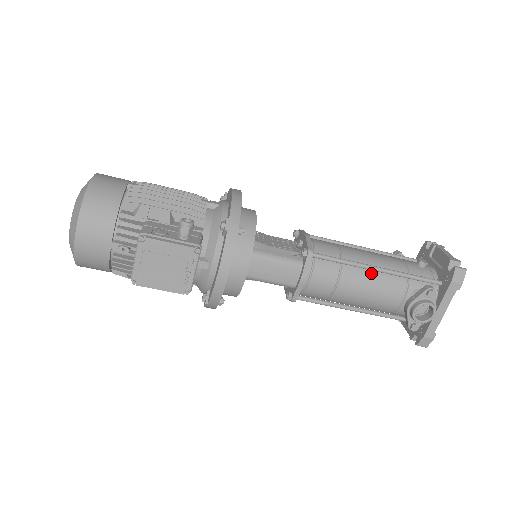
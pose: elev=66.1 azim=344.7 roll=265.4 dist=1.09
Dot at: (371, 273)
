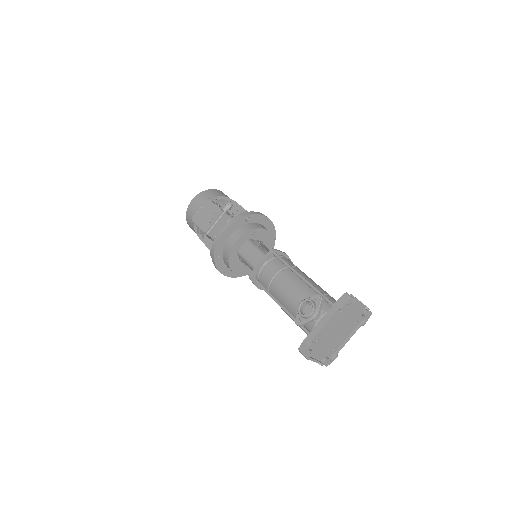
Dot at: (299, 280)
